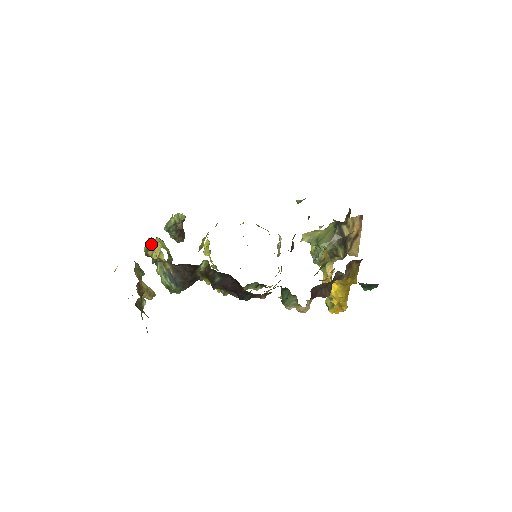
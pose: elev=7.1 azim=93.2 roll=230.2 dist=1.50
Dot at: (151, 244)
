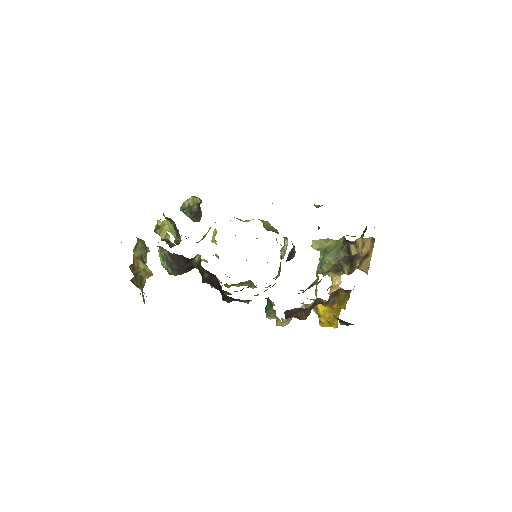
Dot at: (159, 225)
